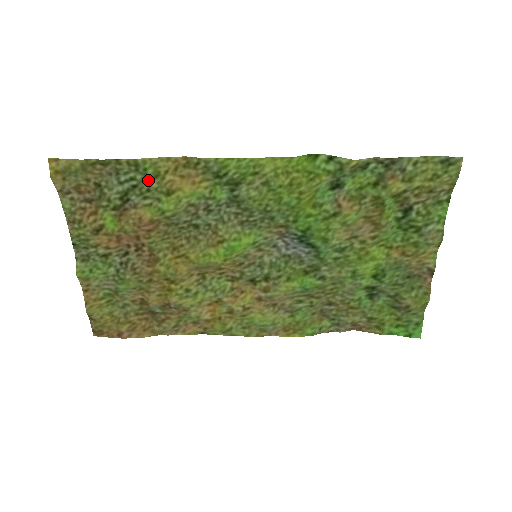
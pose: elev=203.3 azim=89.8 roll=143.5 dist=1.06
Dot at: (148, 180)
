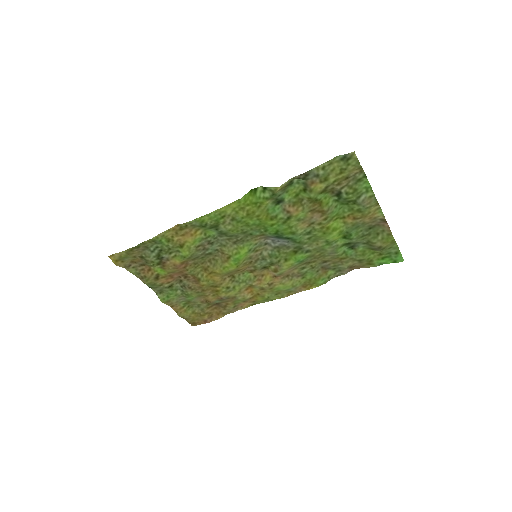
Dot at: (165, 245)
